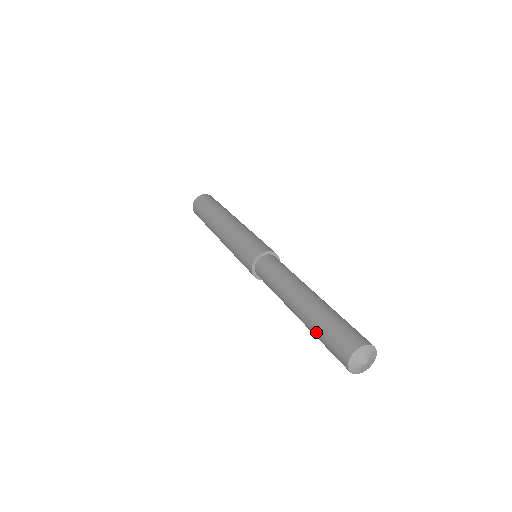
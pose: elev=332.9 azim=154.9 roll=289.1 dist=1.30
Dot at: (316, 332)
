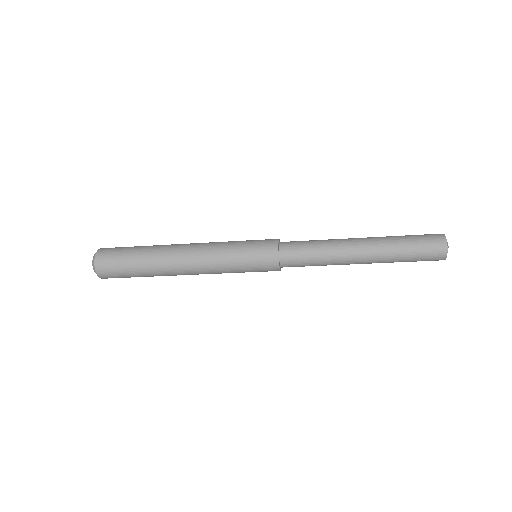
Dot at: (401, 254)
